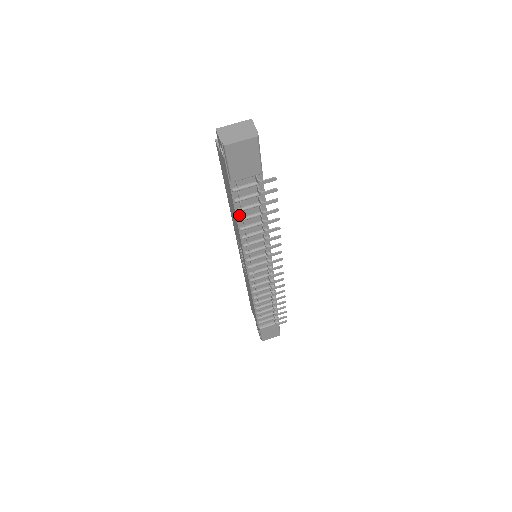
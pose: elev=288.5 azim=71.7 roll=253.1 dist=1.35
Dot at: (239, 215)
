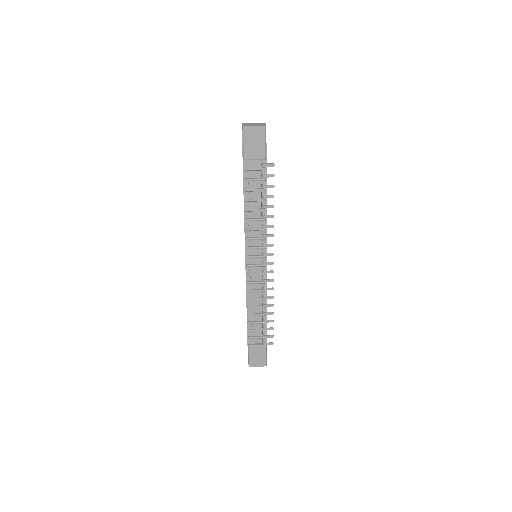
Dot at: (246, 196)
